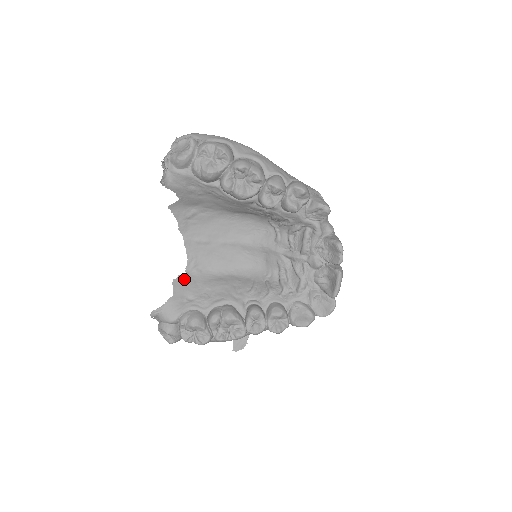
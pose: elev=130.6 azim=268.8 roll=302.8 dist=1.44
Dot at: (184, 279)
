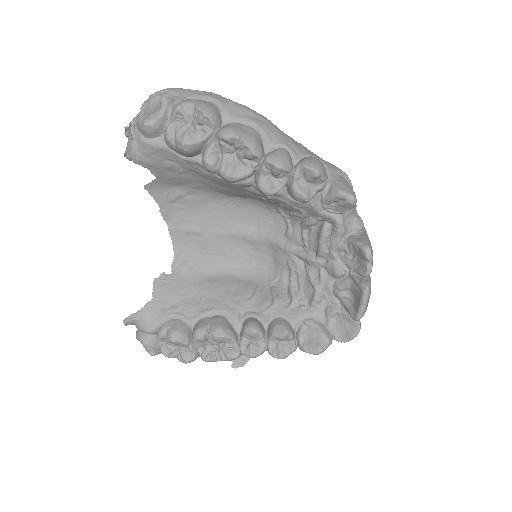
Dot at: (168, 278)
